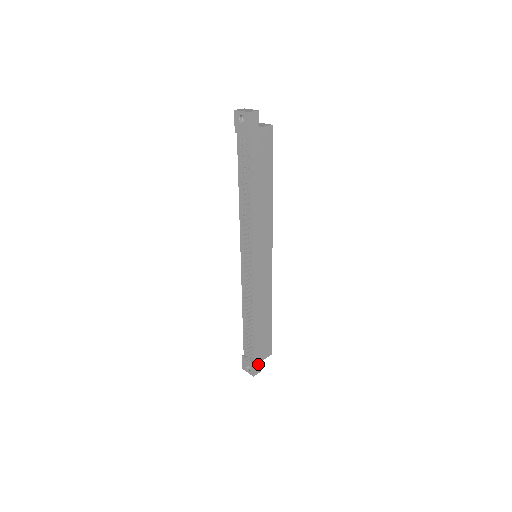
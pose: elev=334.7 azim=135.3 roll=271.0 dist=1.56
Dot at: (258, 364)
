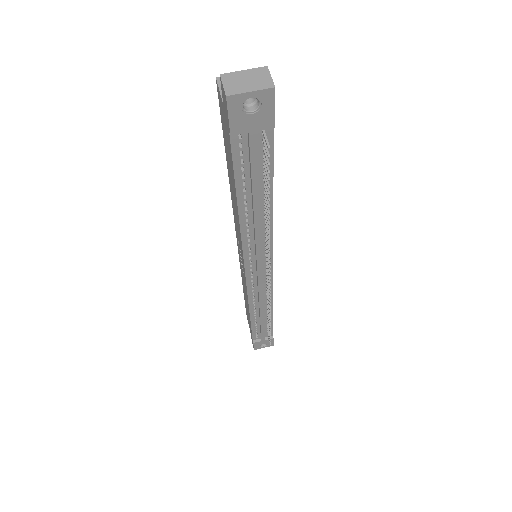
Dot at: occluded
